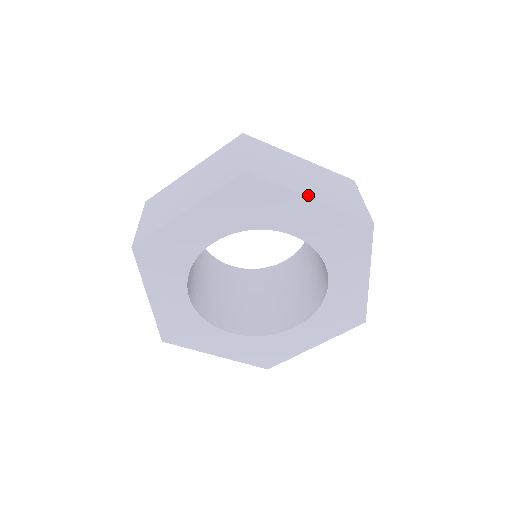
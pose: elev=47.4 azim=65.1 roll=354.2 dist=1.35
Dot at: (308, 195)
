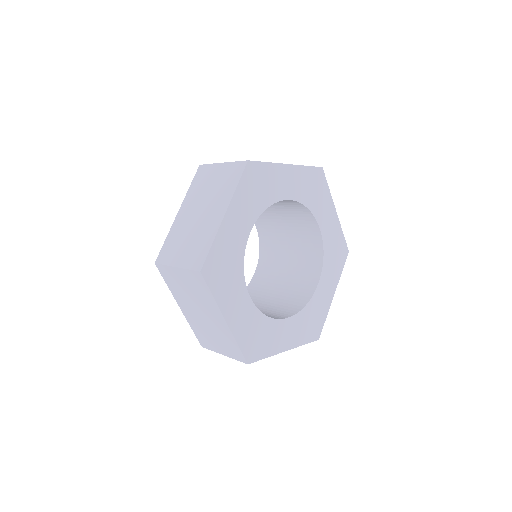
Dot at: (333, 209)
